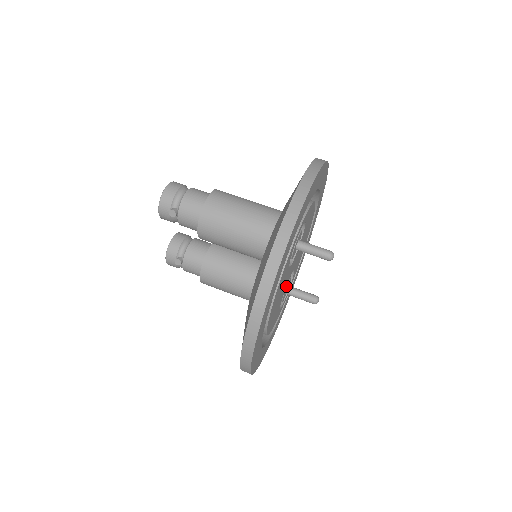
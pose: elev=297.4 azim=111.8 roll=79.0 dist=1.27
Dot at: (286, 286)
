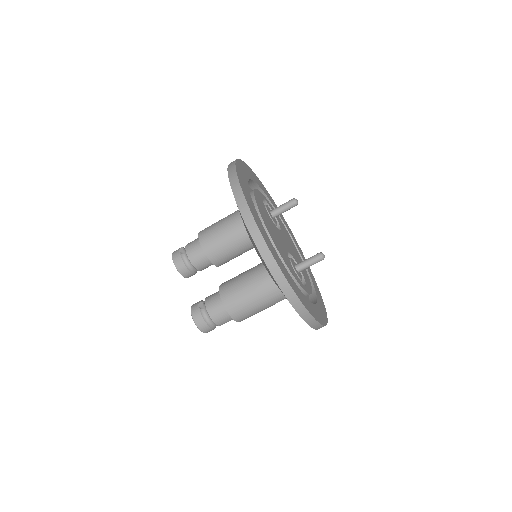
Dot at: occluded
